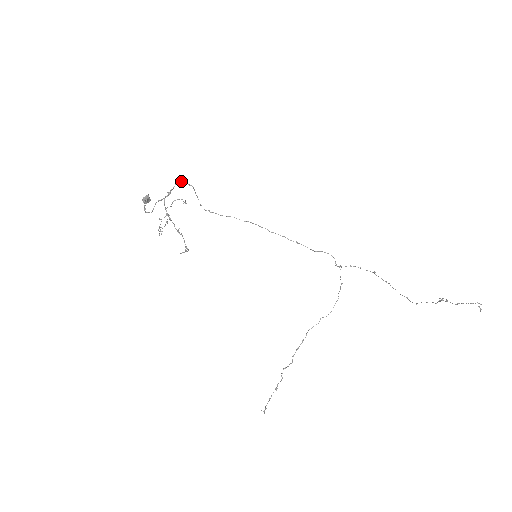
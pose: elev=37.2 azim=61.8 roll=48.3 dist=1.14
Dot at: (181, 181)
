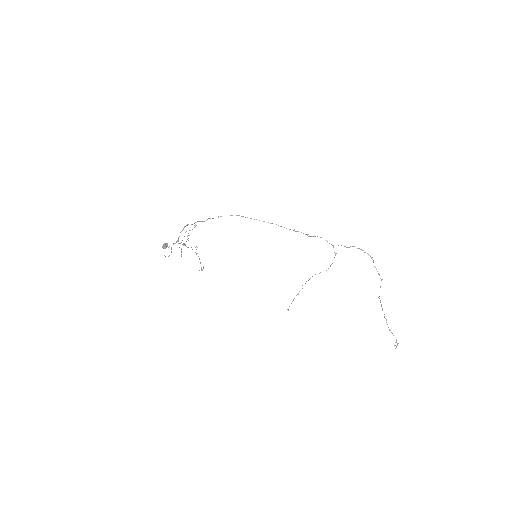
Dot at: occluded
